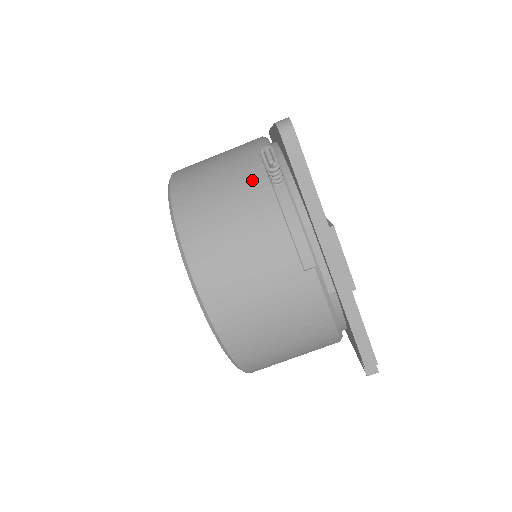
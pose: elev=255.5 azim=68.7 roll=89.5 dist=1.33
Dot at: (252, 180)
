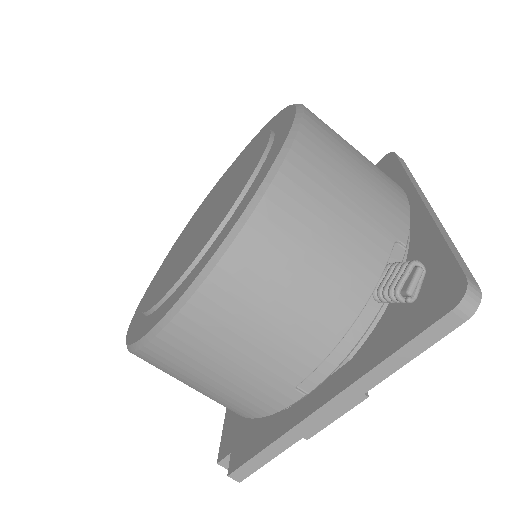
Dot at: (366, 261)
